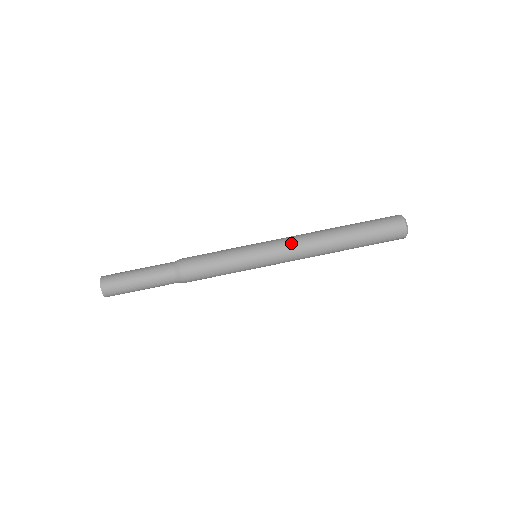
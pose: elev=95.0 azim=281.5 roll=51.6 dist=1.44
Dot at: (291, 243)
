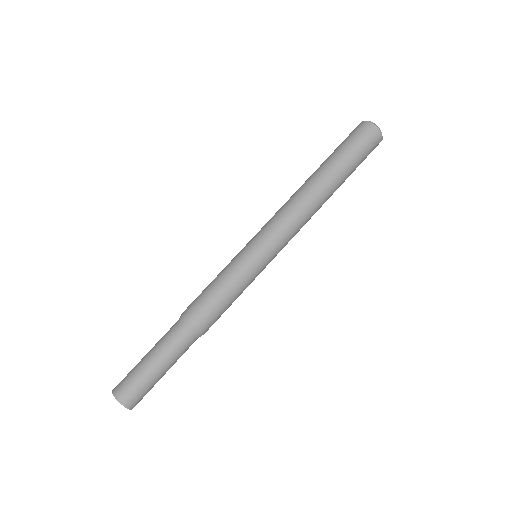
Dot at: (291, 226)
